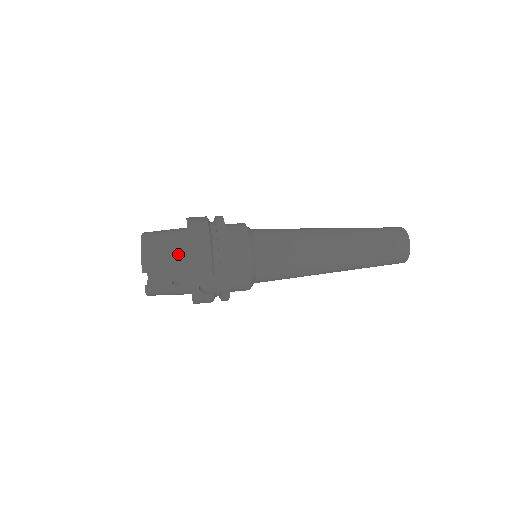
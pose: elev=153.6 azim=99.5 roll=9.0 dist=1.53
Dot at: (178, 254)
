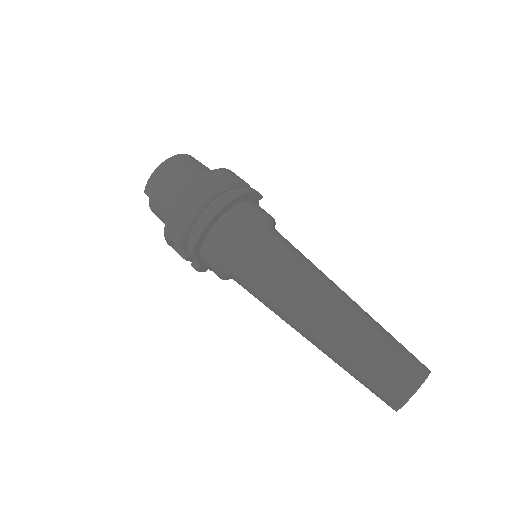
Dot at: (172, 201)
